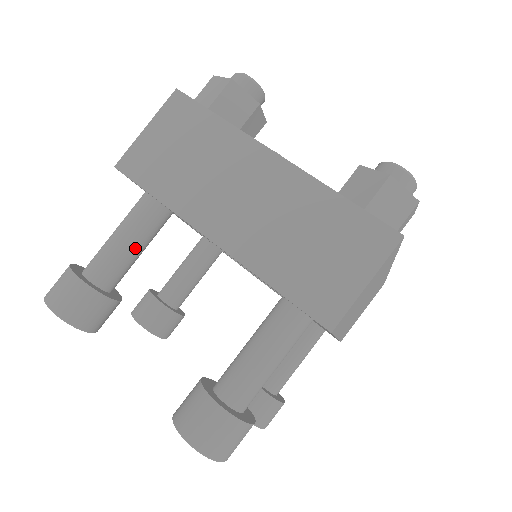
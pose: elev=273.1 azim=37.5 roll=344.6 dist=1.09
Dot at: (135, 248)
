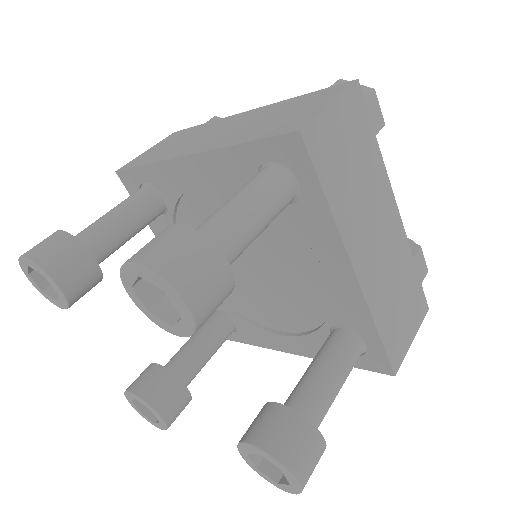
Dot at: (122, 219)
